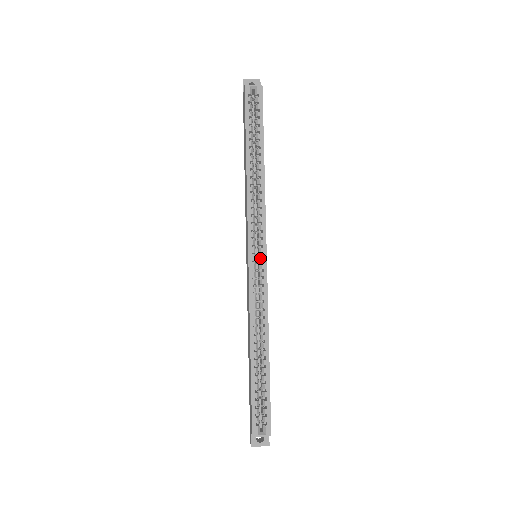
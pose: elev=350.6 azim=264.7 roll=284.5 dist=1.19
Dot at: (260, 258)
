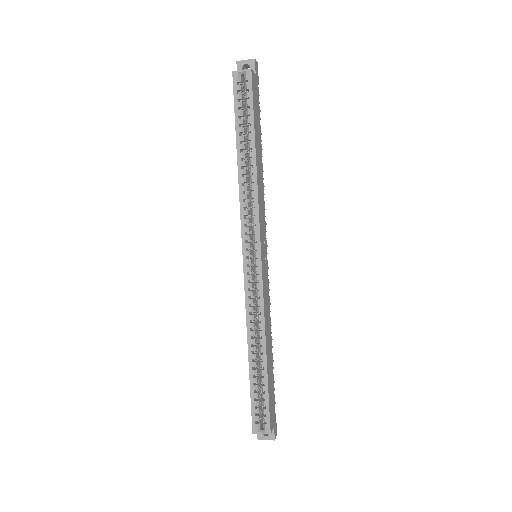
Dot at: (255, 261)
